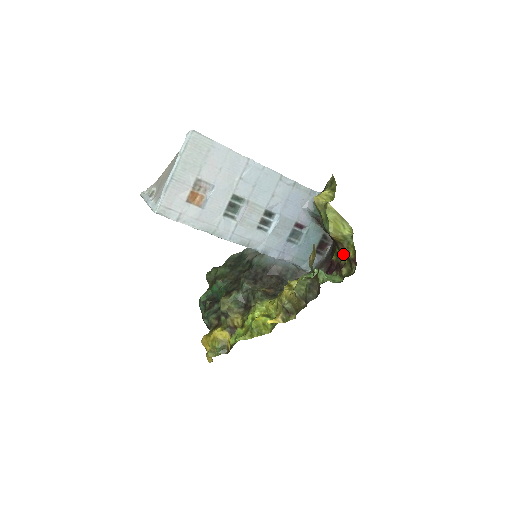
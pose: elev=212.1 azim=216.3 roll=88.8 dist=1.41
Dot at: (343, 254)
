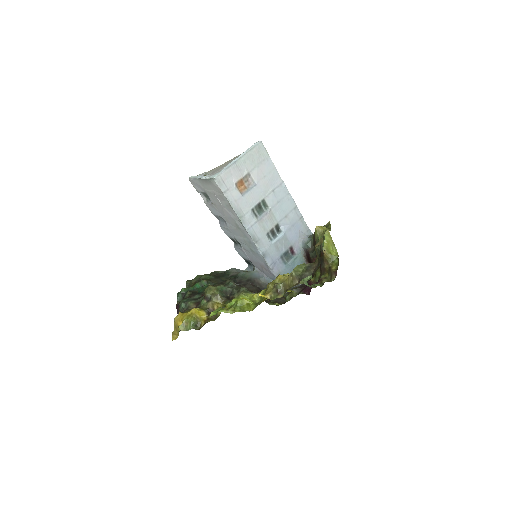
Dot at: (326, 270)
